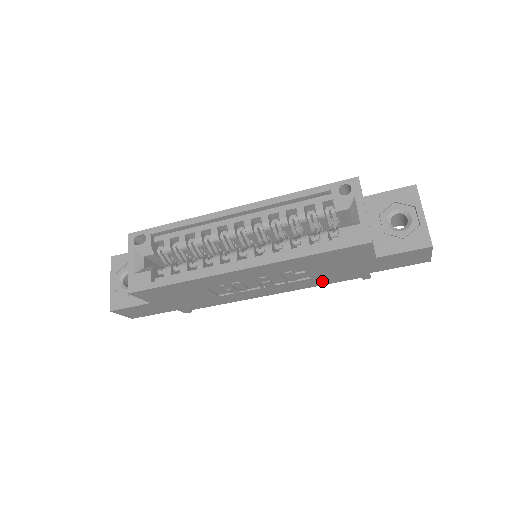
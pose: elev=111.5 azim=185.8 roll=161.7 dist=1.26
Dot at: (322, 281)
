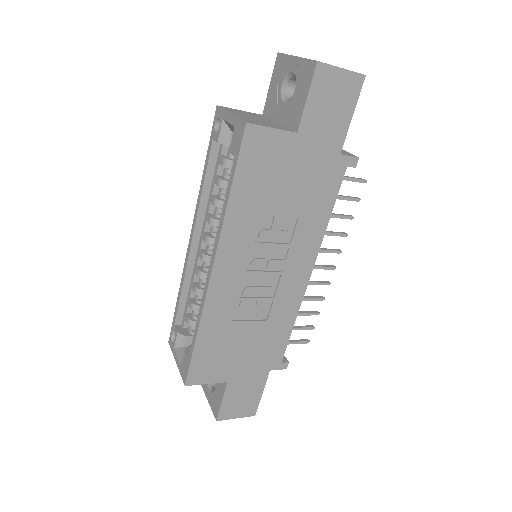
Dot at: (318, 211)
